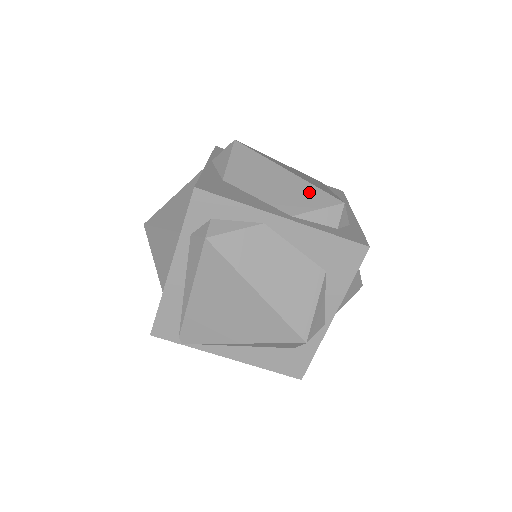
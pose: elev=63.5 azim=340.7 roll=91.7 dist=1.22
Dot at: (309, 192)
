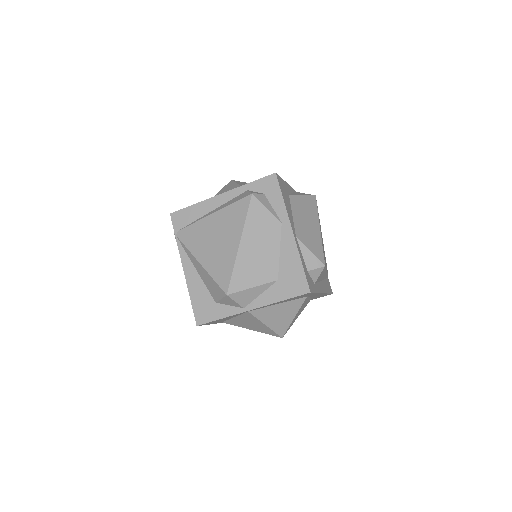
Dot at: (317, 244)
